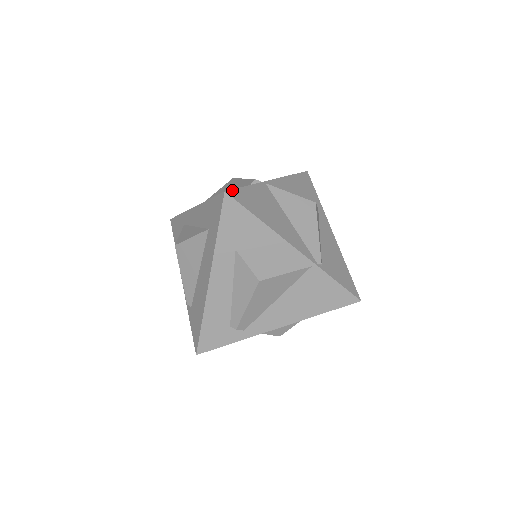
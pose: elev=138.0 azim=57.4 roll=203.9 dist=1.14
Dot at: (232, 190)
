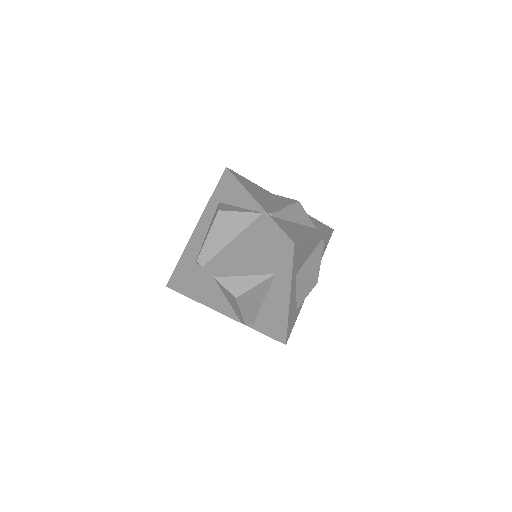
Dot at: (233, 171)
